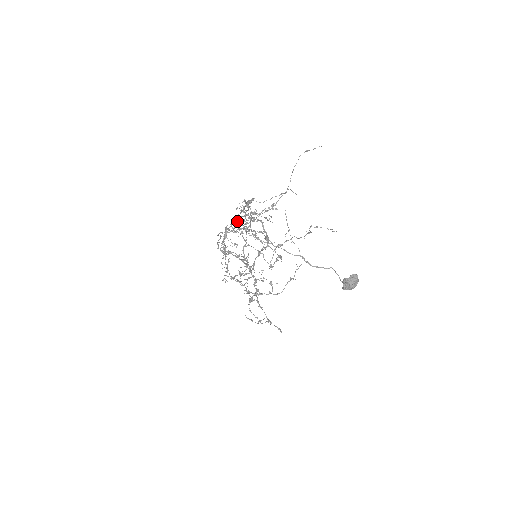
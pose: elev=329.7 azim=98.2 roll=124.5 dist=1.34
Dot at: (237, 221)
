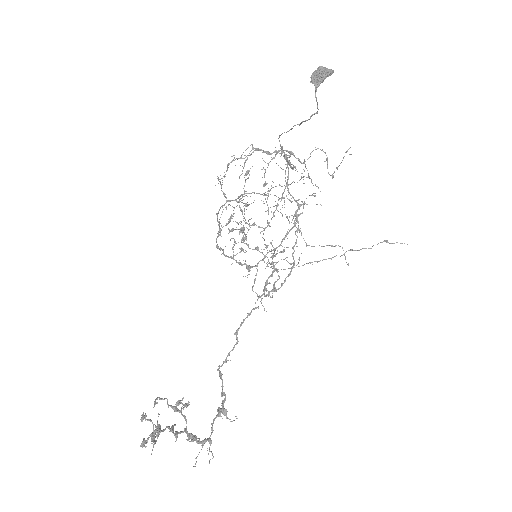
Dot at: (272, 246)
